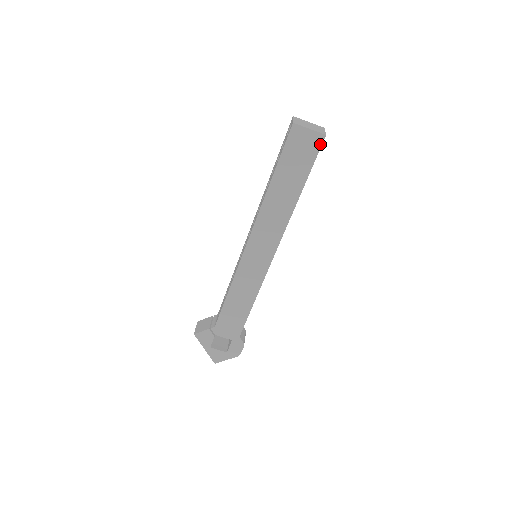
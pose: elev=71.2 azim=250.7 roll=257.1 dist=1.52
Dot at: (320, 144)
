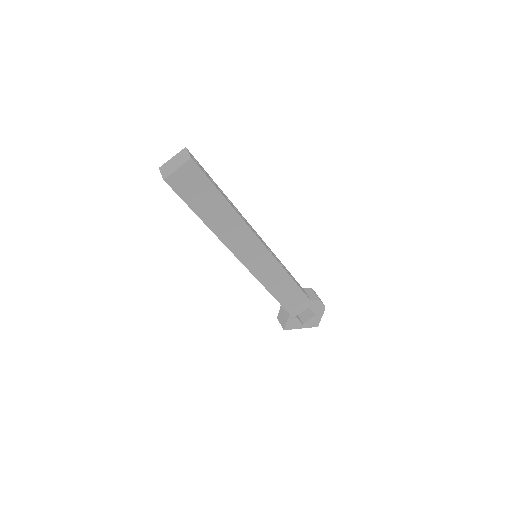
Dot at: (196, 167)
